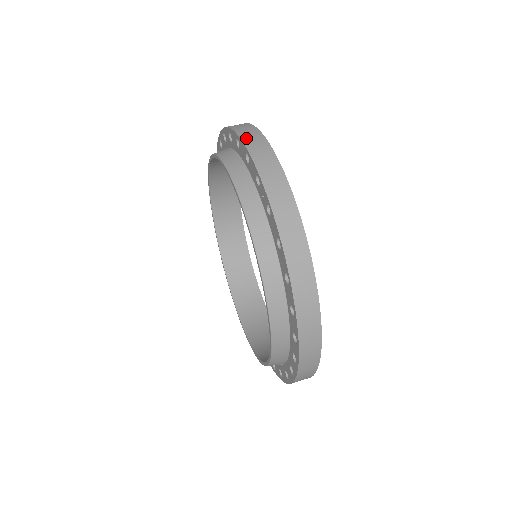
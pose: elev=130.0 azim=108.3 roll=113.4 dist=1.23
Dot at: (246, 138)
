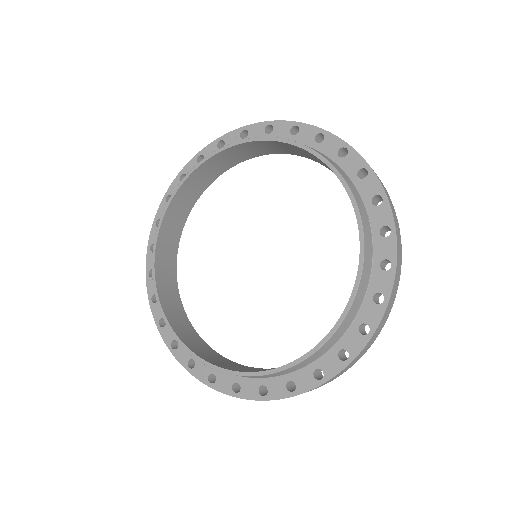
Dot at: (189, 165)
